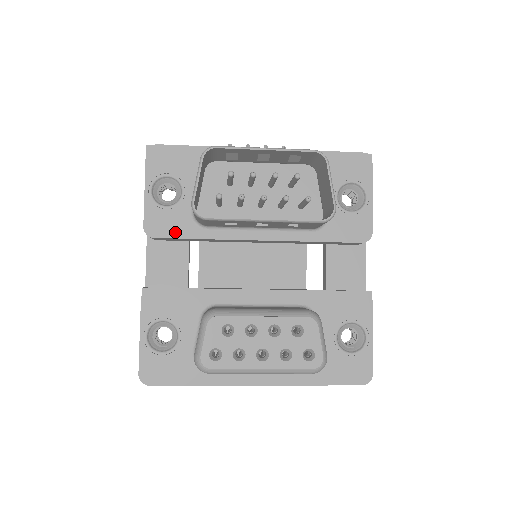
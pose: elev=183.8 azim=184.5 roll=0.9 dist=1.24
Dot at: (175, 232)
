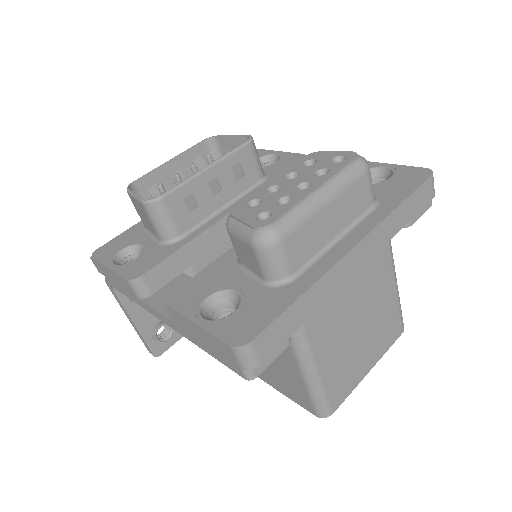
Dot at: (158, 260)
